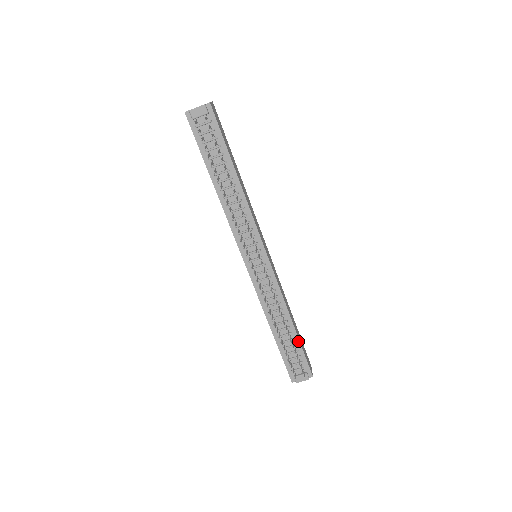
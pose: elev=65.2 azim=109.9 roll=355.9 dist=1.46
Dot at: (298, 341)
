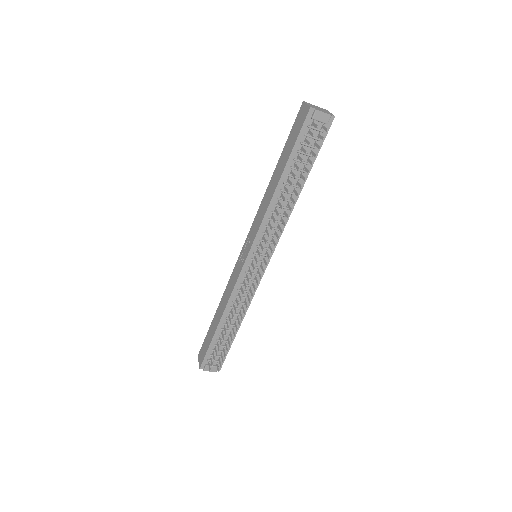
Dot at: (233, 339)
